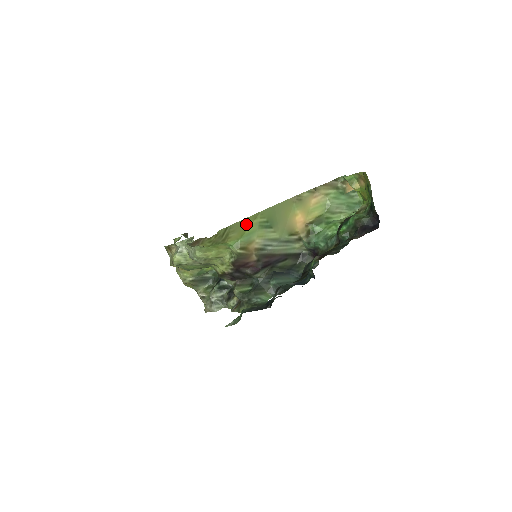
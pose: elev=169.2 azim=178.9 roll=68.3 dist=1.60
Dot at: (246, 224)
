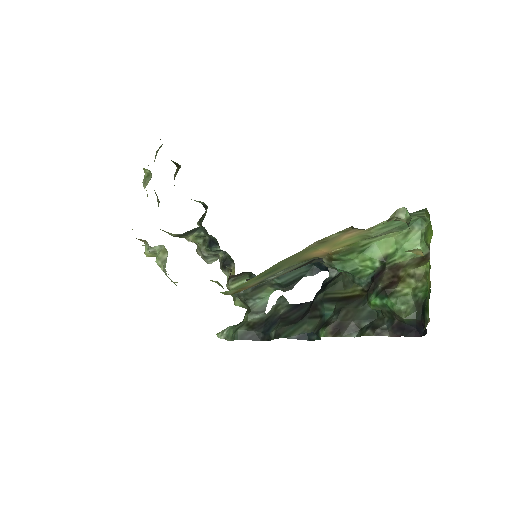
Dot at: occluded
